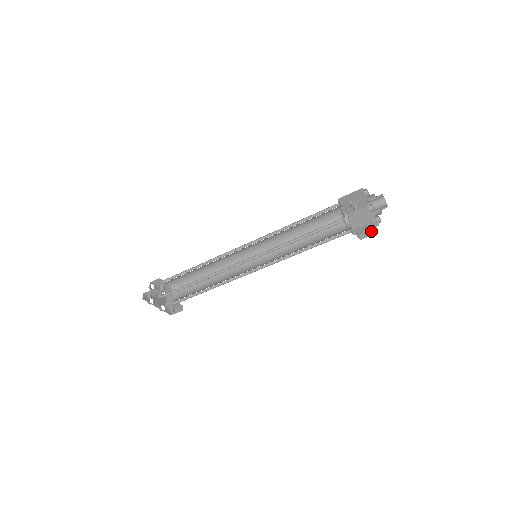
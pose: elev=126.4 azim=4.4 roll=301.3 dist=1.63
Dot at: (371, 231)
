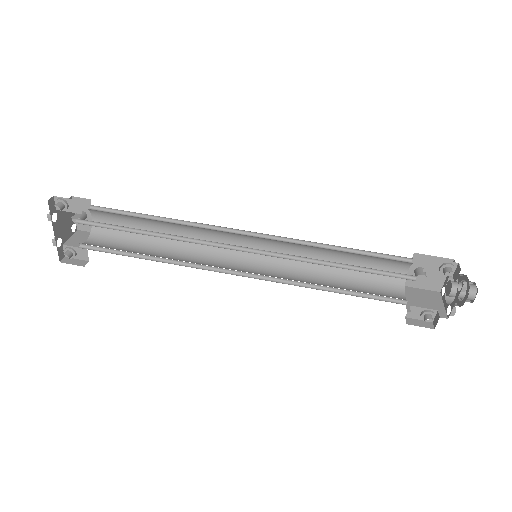
Dot at: (425, 322)
